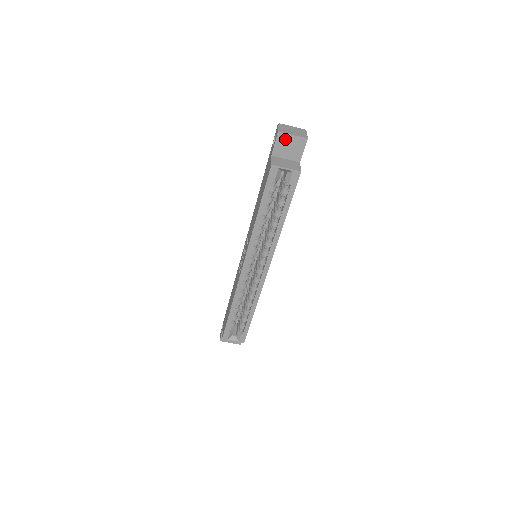
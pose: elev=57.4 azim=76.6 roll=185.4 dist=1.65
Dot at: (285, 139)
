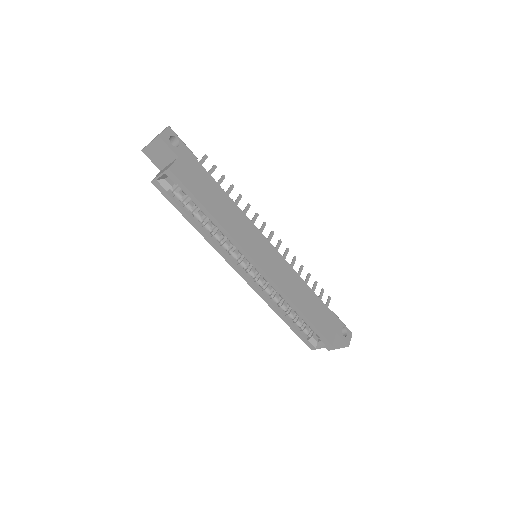
Dot at: (151, 151)
